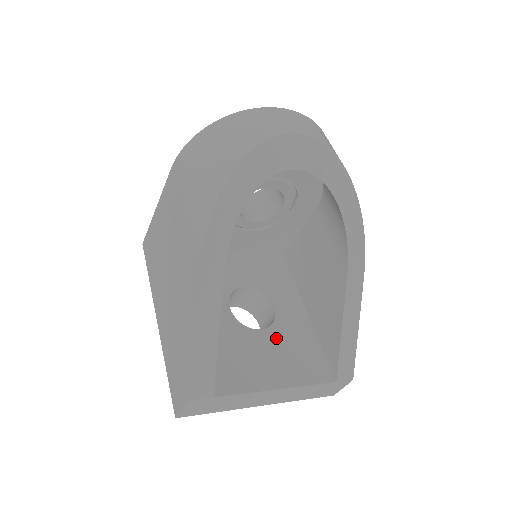
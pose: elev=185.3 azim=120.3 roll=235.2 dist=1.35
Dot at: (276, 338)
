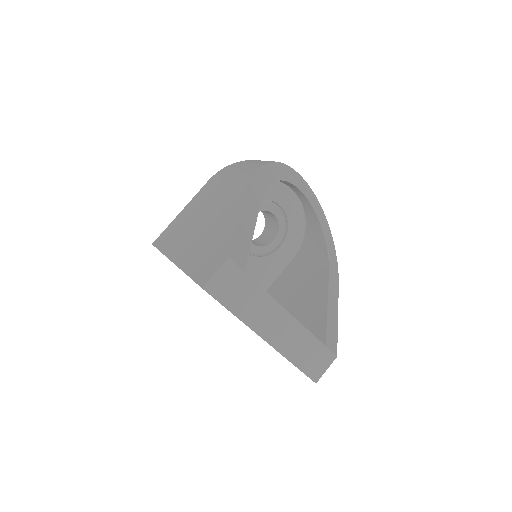
Dot at: occluded
